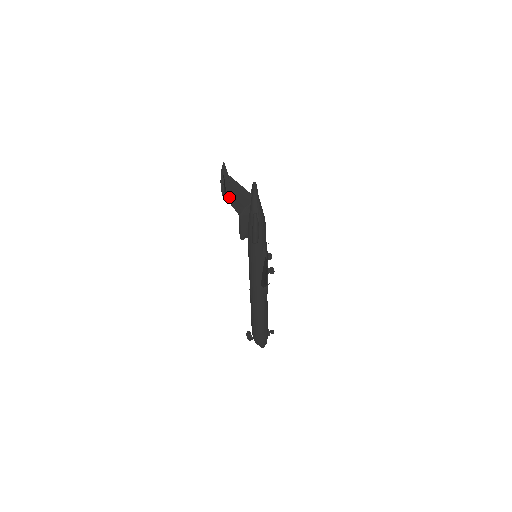
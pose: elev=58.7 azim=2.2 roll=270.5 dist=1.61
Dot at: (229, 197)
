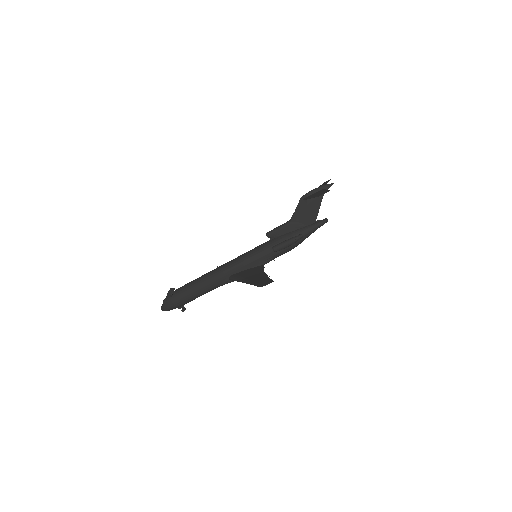
Dot at: (303, 204)
